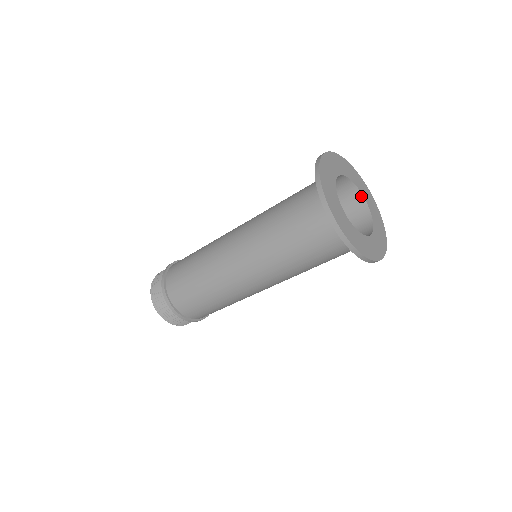
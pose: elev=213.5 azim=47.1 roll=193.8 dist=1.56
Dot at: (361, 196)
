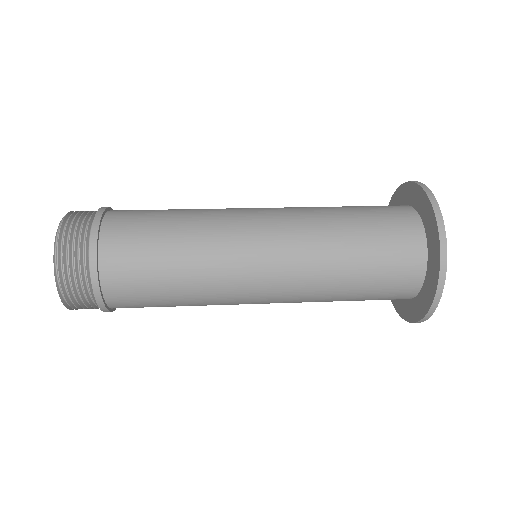
Dot at: occluded
